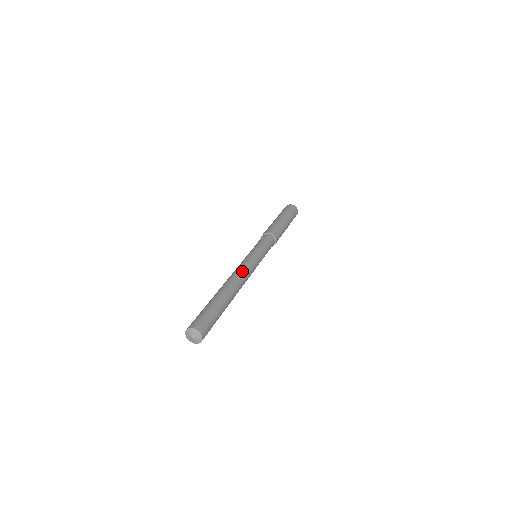
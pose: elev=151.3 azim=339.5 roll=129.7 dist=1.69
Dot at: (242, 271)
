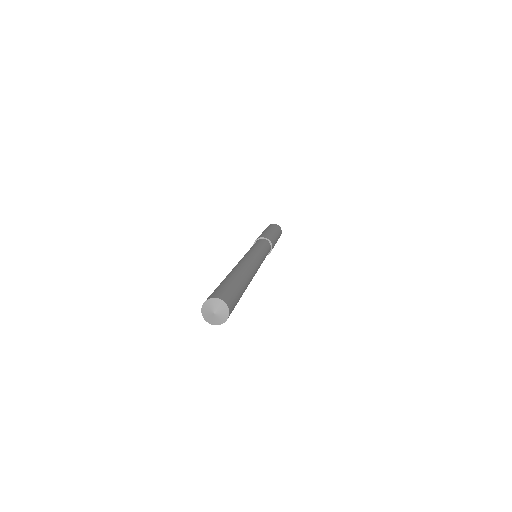
Dot at: (255, 263)
